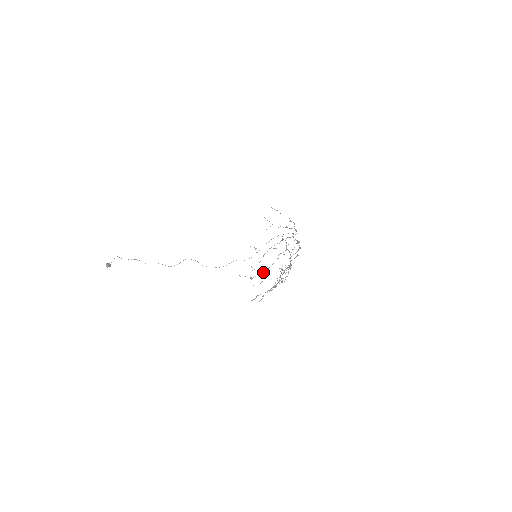
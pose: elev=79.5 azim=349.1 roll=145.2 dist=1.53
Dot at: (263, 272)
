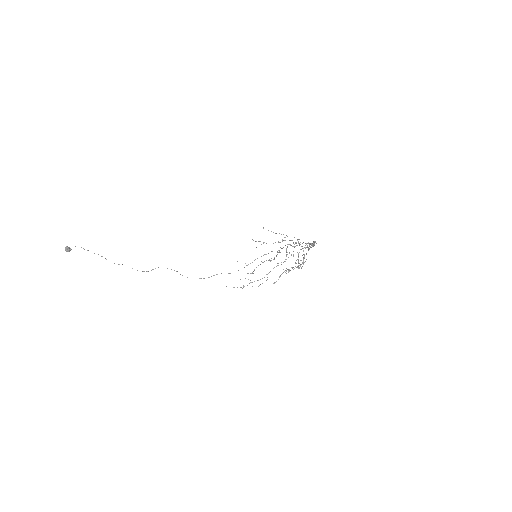
Dot at: occluded
